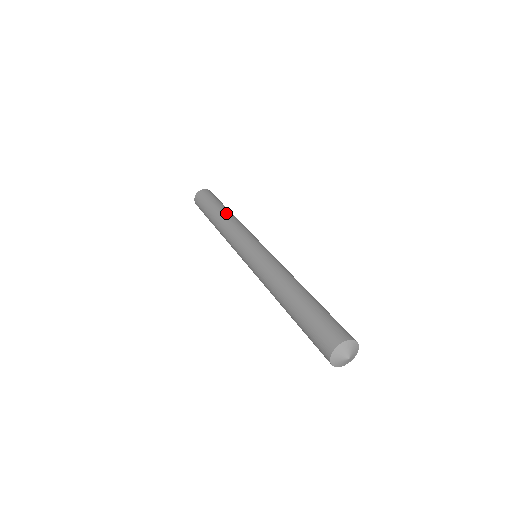
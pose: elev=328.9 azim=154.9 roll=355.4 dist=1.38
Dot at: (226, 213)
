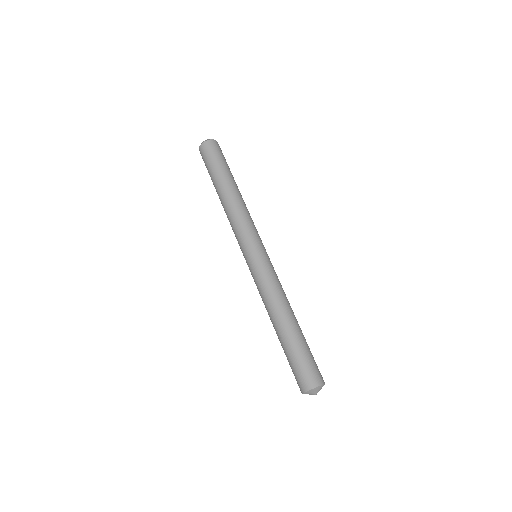
Dot at: (223, 196)
